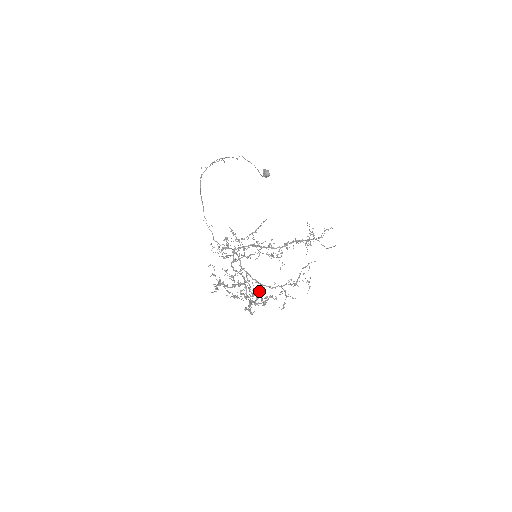
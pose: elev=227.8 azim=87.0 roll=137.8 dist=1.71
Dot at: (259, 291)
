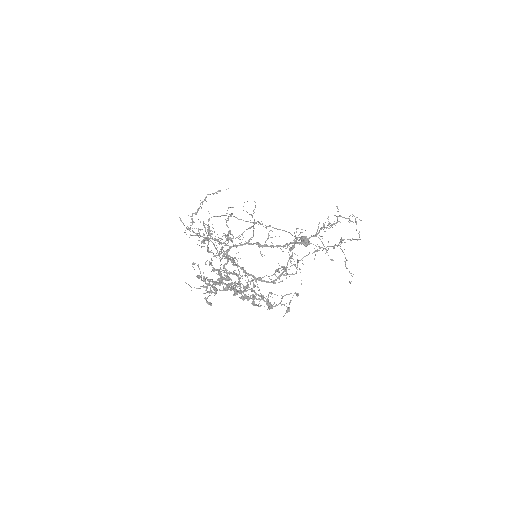
Dot at: occluded
